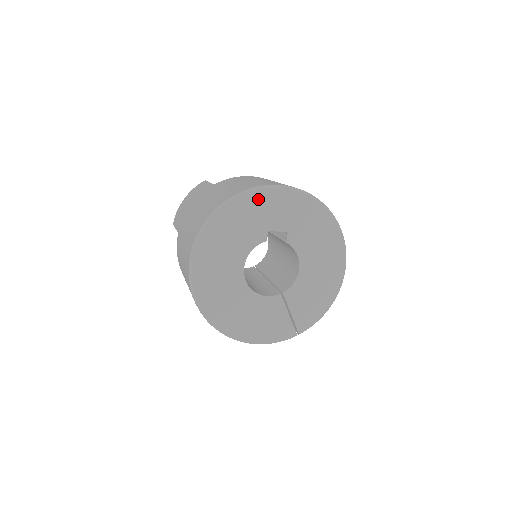
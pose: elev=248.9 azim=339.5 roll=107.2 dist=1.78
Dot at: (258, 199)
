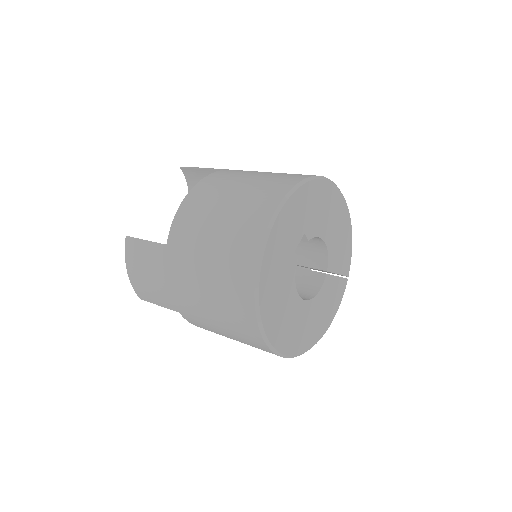
Dot at: (273, 243)
